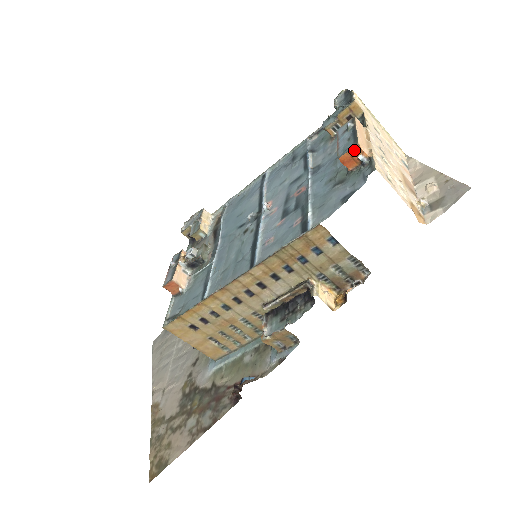
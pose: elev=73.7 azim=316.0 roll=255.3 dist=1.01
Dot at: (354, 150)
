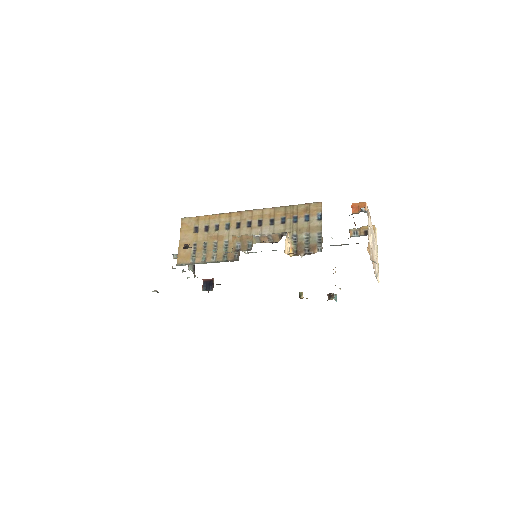
Dot at: (362, 204)
